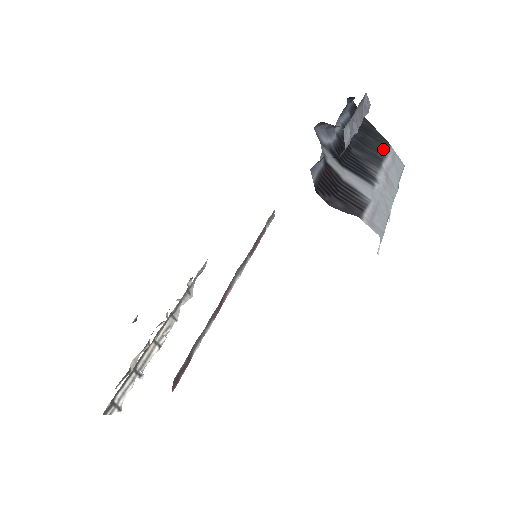
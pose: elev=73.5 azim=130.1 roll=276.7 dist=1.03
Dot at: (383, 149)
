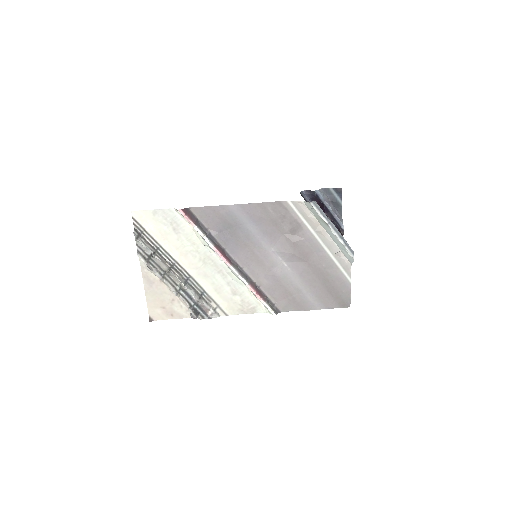
Dot at: occluded
